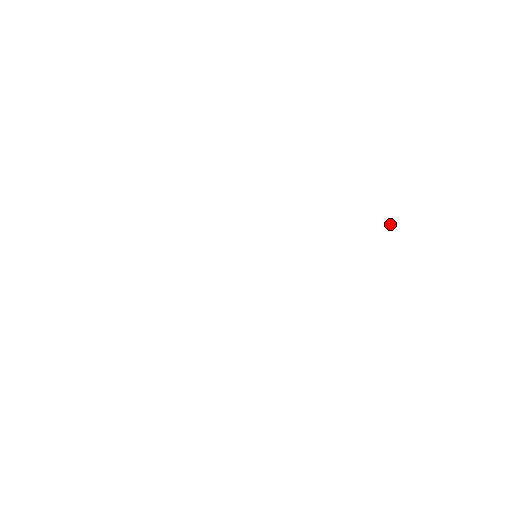
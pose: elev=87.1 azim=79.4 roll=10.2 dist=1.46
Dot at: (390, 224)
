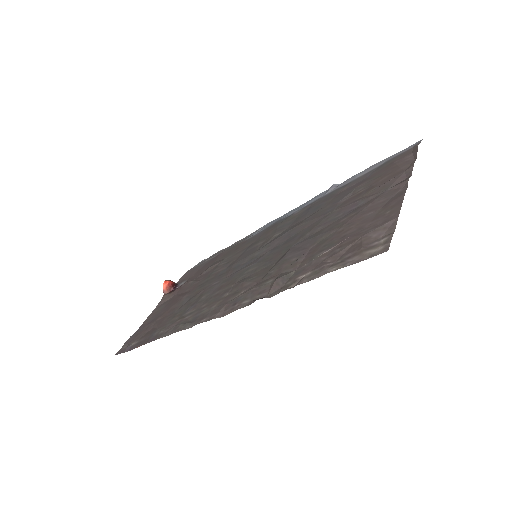
Dot at: (374, 241)
